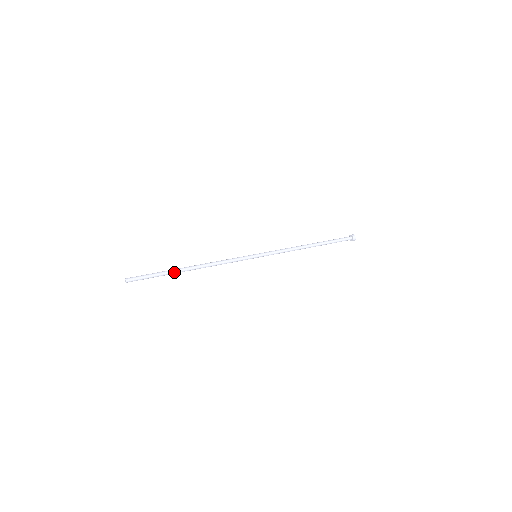
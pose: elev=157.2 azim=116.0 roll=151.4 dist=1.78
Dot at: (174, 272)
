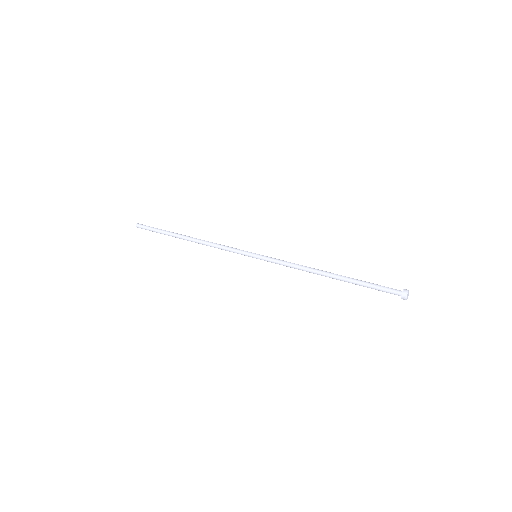
Dot at: (173, 235)
